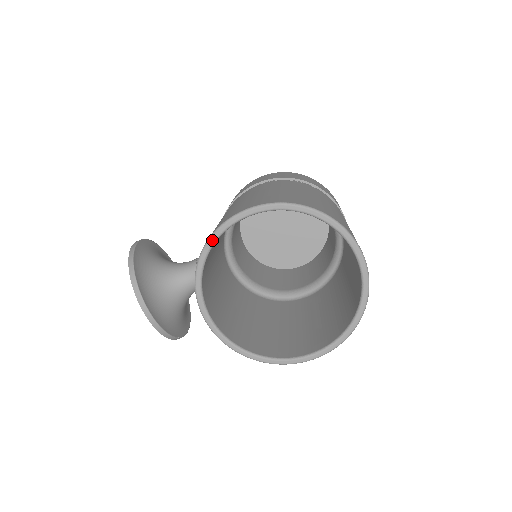
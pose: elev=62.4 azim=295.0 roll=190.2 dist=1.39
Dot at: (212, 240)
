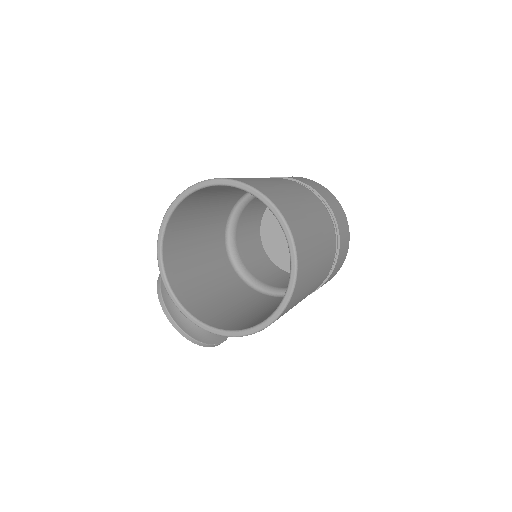
Dot at: (162, 225)
